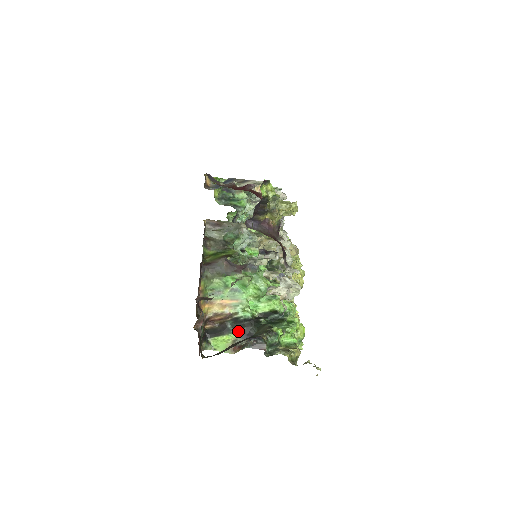
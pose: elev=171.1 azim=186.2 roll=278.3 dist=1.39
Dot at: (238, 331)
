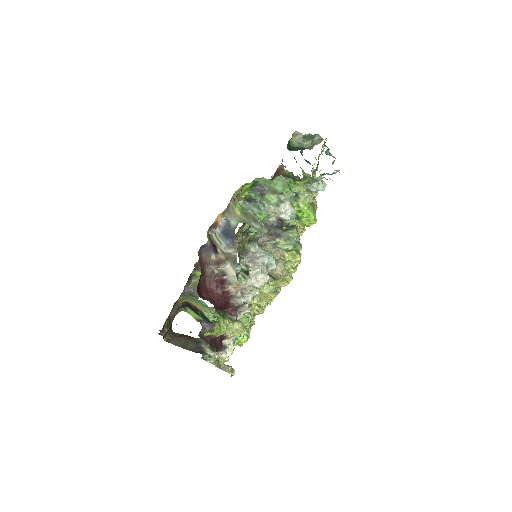
Dot at: (203, 319)
